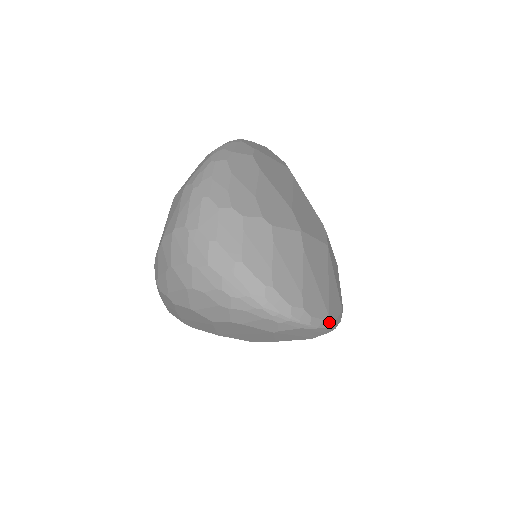
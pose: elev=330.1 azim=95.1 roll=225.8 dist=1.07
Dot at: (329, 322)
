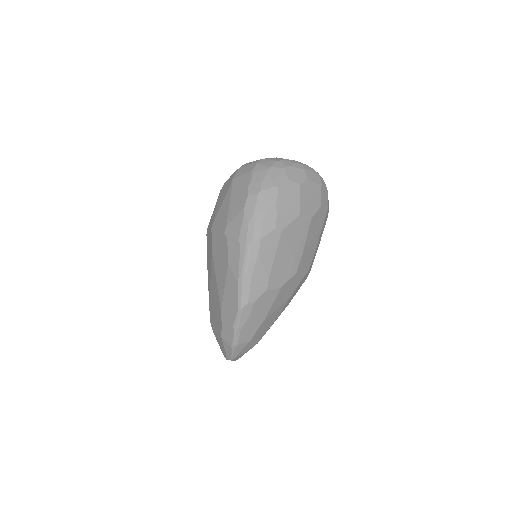
Dot at: occluded
